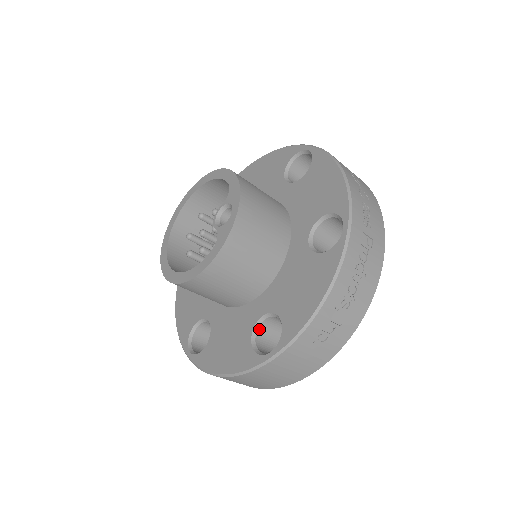
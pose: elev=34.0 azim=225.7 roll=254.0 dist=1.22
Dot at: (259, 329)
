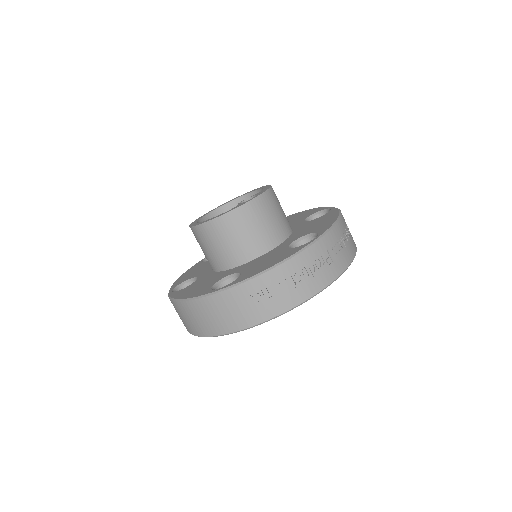
Dot at: (224, 282)
